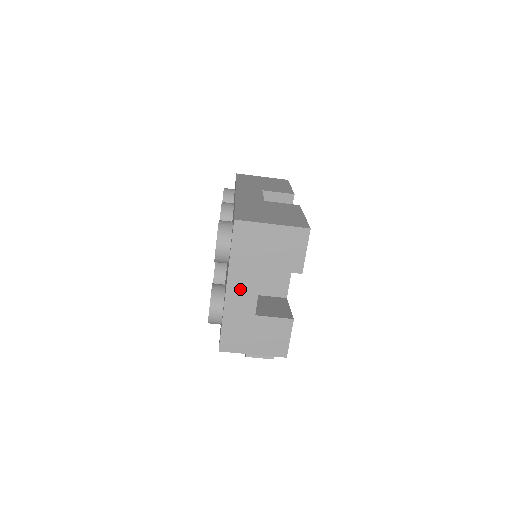
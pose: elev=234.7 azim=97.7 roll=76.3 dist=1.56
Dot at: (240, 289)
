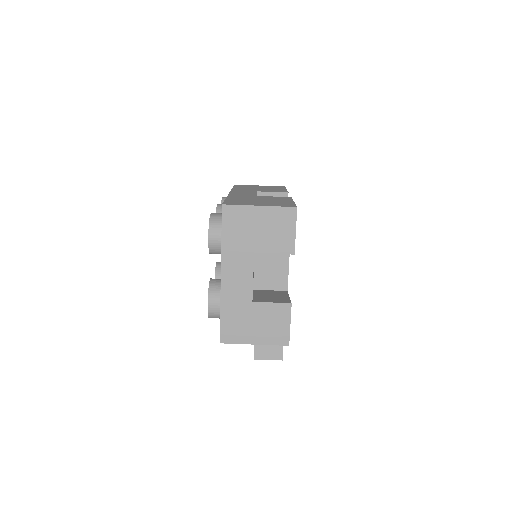
Dot at: (235, 275)
